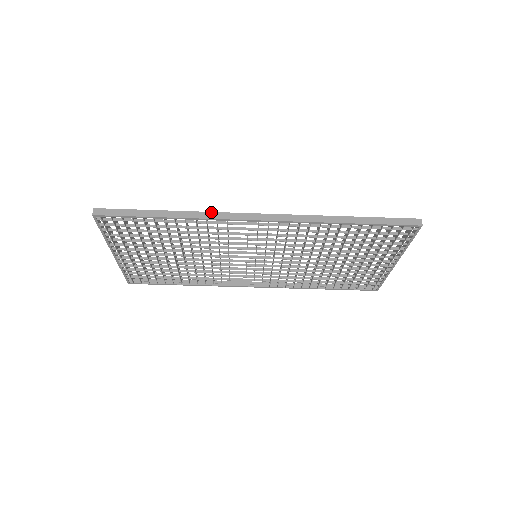
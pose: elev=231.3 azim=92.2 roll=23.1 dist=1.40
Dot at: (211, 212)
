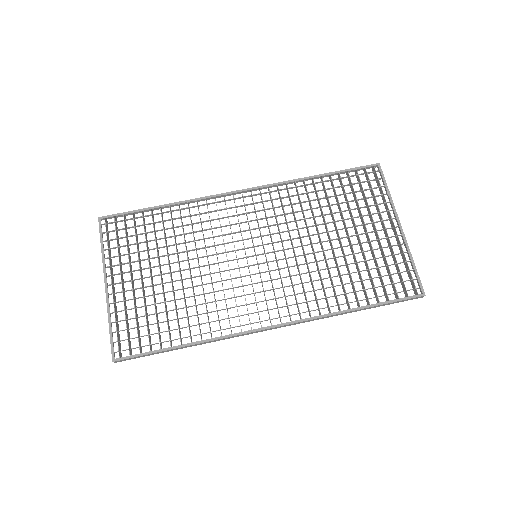
Dot at: occluded
